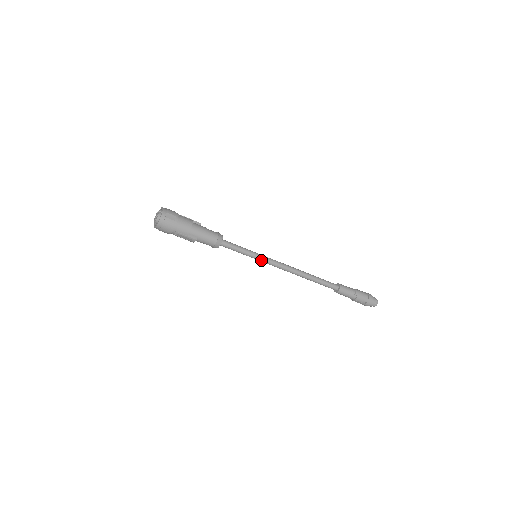
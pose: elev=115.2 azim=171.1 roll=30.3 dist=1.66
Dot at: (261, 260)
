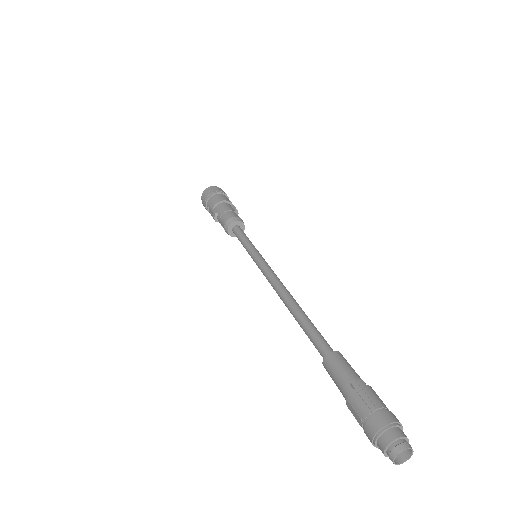
Dot at: (255, 260)
